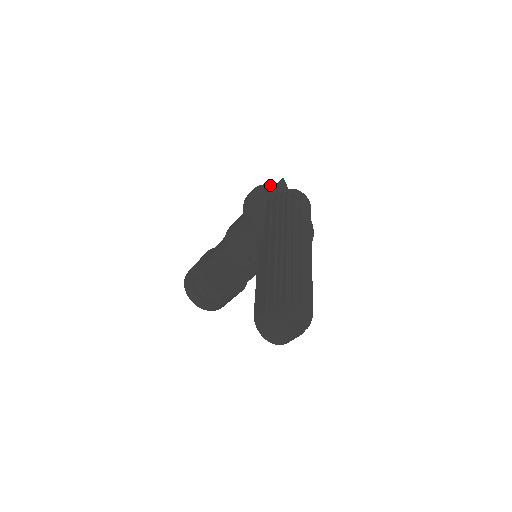
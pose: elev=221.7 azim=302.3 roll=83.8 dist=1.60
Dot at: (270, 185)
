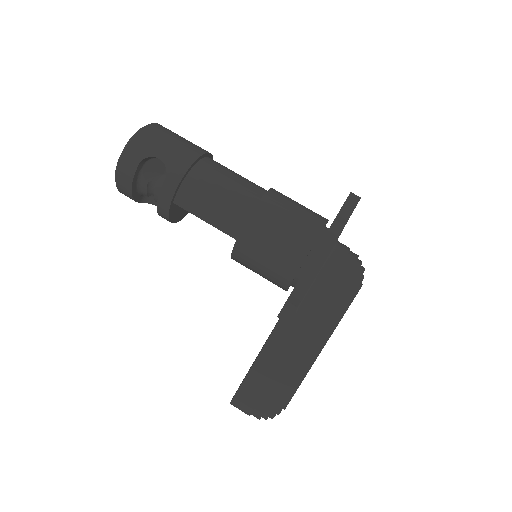
Dot at: occluded
